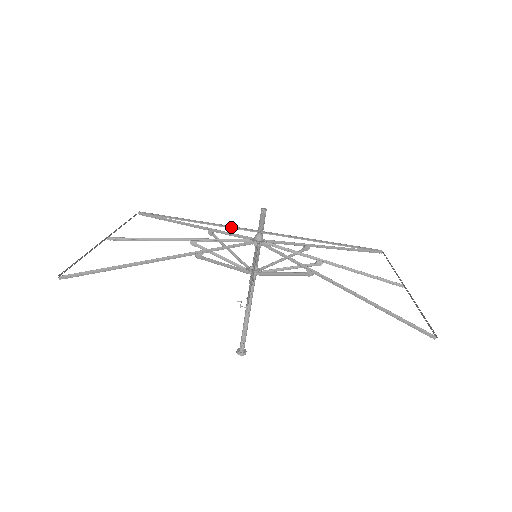
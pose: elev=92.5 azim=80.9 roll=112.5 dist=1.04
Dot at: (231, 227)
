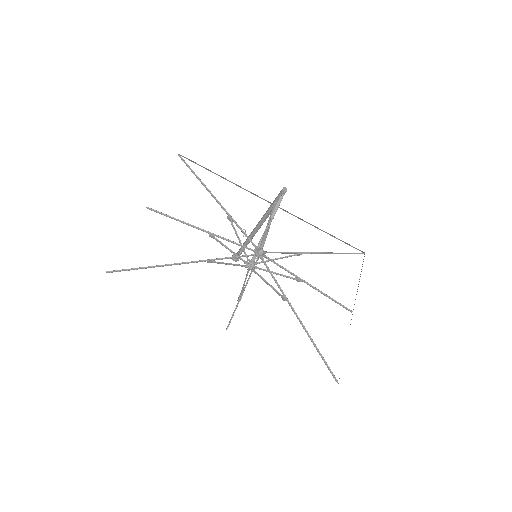
Dot at: (253, 193)
